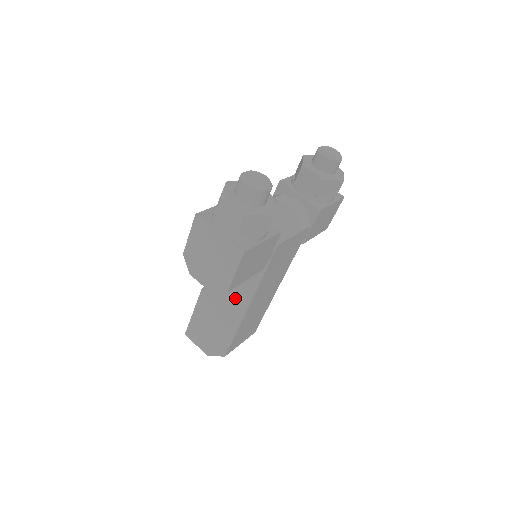
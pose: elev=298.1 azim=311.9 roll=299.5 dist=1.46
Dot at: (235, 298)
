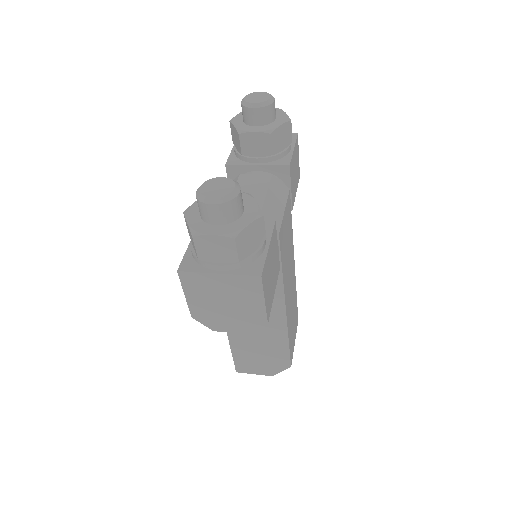
Dot at: occluded
